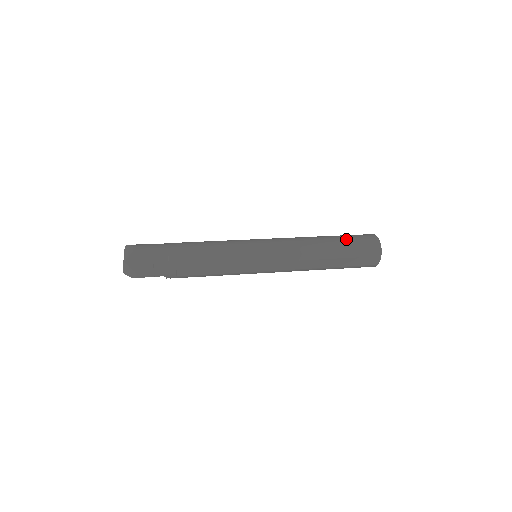
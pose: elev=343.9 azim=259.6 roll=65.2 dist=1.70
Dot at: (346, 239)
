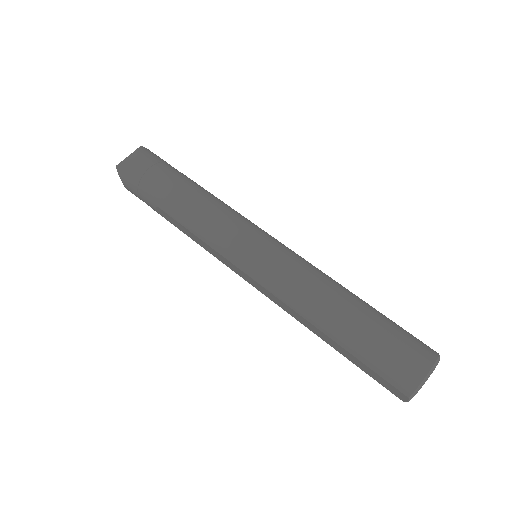
Dot at: (376, 332)
